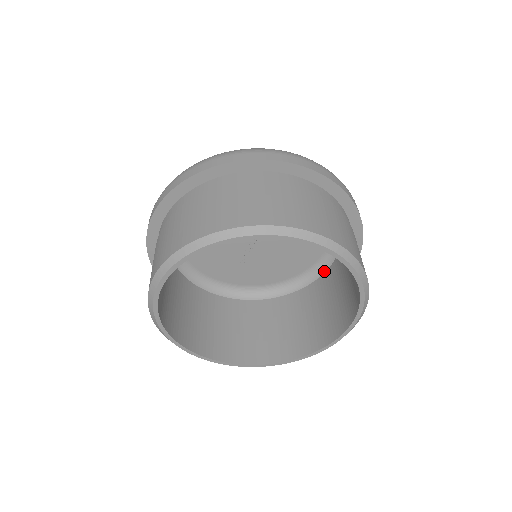
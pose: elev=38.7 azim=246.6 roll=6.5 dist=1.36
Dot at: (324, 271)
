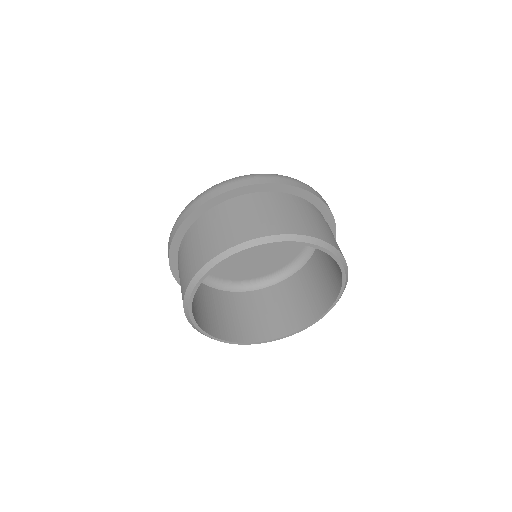
Dot at: (274, 282)
